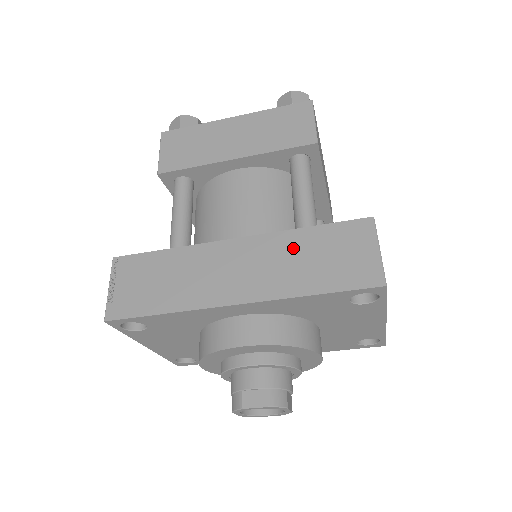
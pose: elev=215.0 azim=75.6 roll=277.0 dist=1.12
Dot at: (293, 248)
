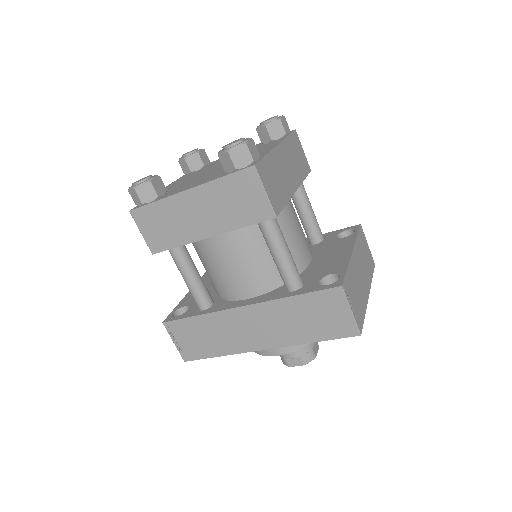
Dot at: (288, 312)
